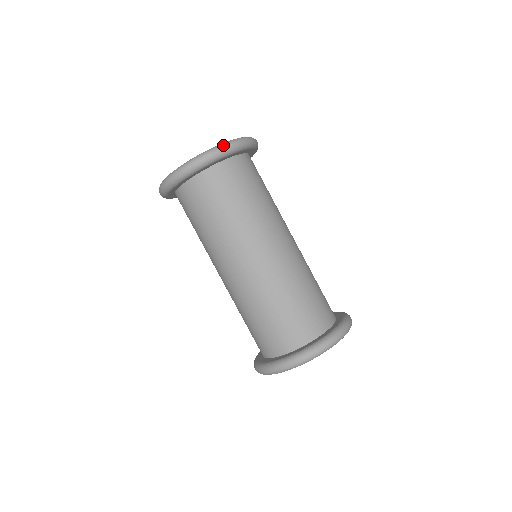
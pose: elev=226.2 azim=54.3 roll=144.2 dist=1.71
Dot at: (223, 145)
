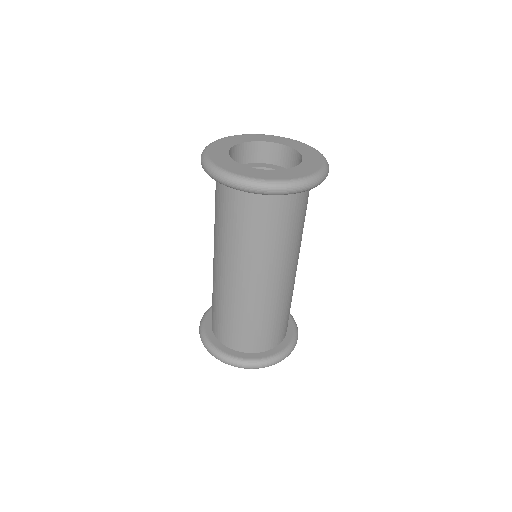
Dot at: (316, 180)
